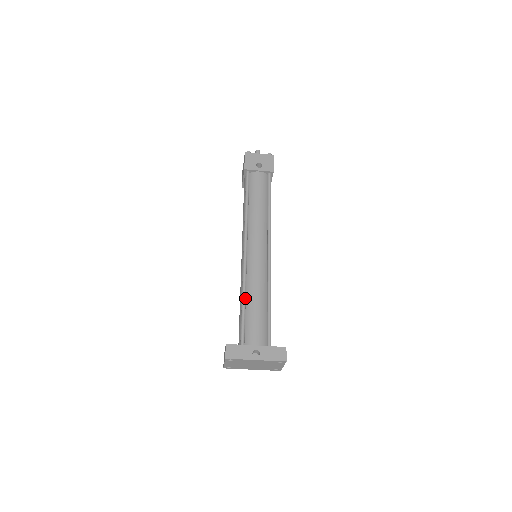
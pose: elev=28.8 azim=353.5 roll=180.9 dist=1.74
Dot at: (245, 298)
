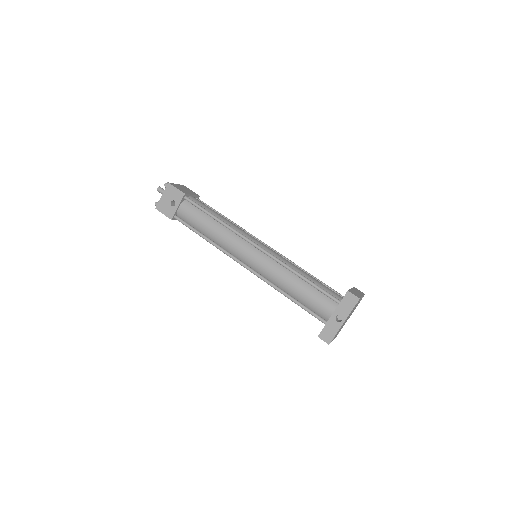
Dot at: (288, 295)
